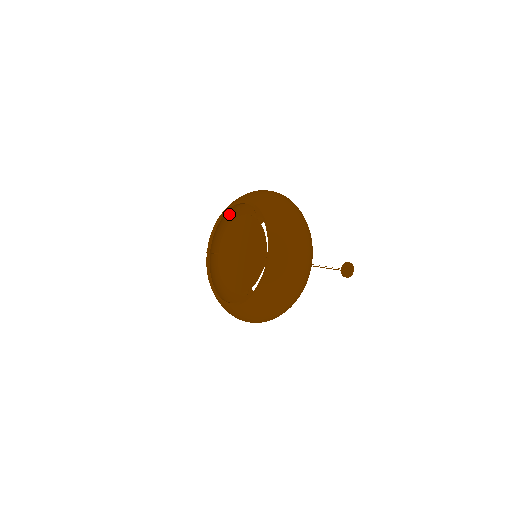
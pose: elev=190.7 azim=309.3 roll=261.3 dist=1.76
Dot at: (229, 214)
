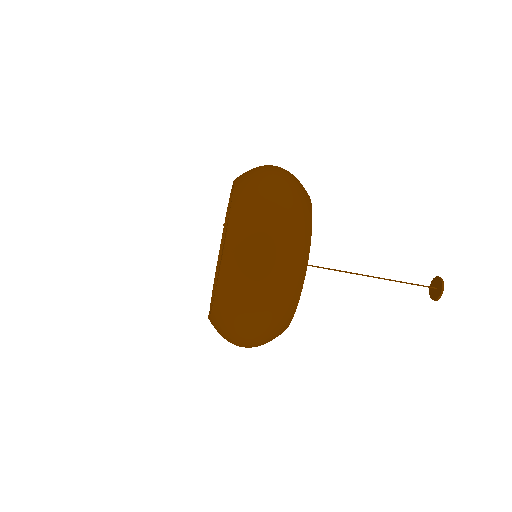
Dot at: occluded
